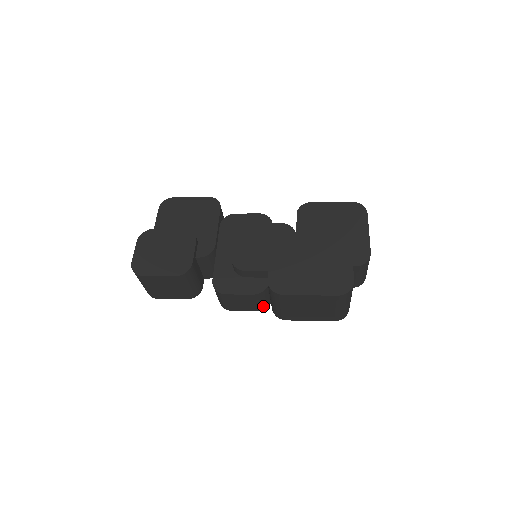
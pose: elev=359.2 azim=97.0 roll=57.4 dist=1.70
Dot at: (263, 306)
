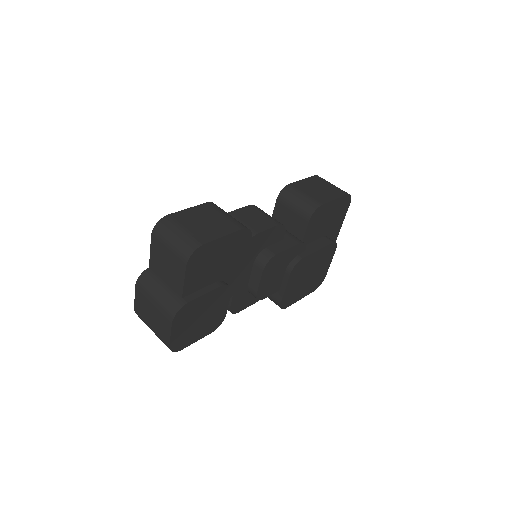
Dot at: occluded
